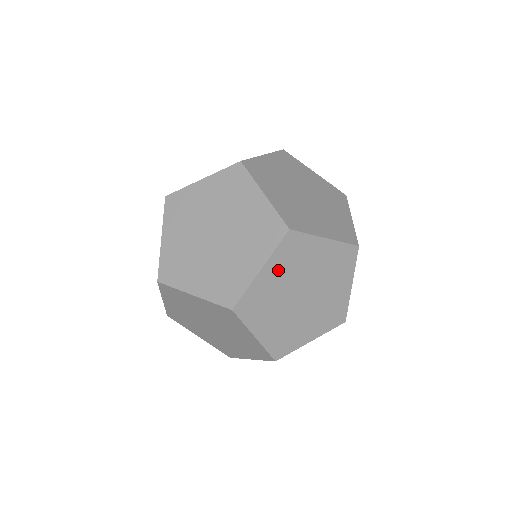
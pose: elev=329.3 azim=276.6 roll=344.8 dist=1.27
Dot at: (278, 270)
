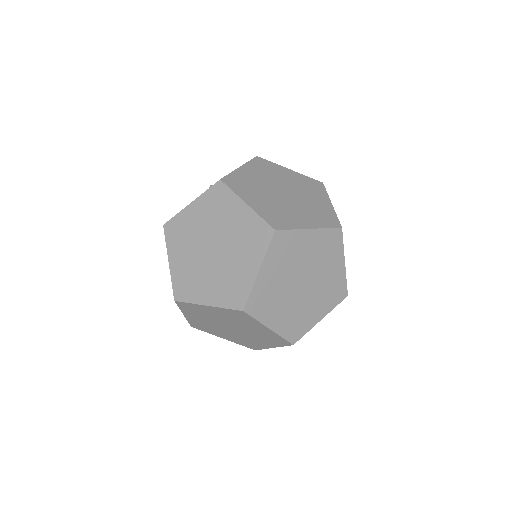
Dot at: (221, 313)
